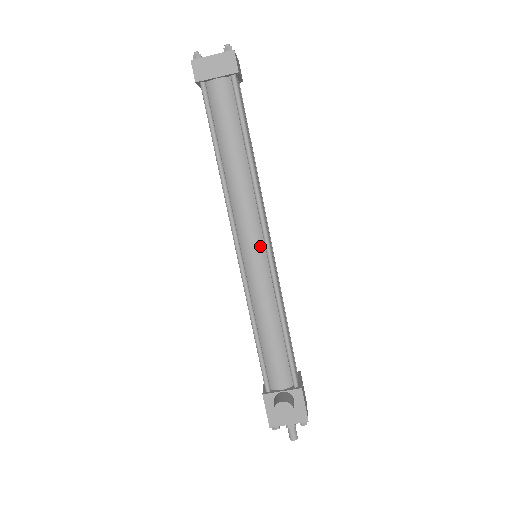
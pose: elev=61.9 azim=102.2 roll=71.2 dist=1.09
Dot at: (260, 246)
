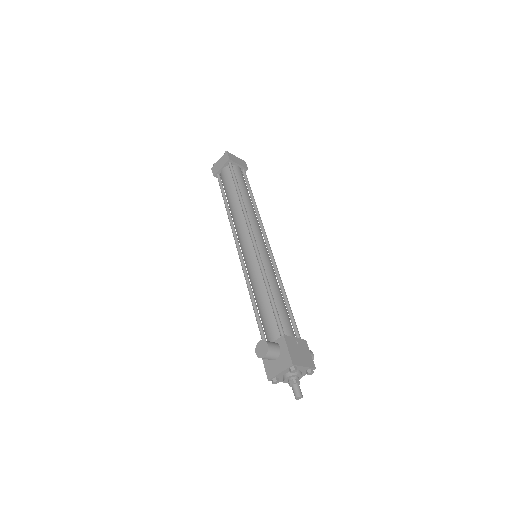
Dot at: (250, 243)
